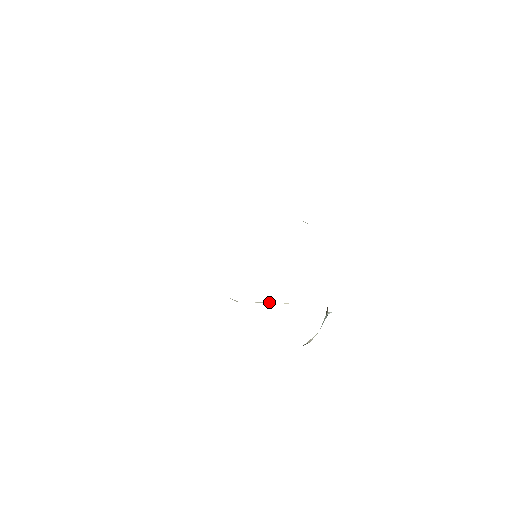
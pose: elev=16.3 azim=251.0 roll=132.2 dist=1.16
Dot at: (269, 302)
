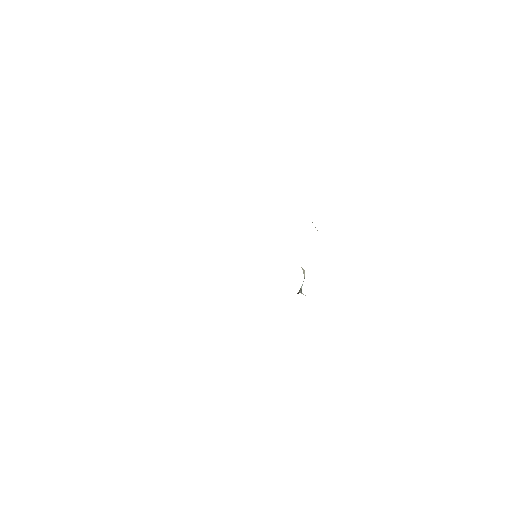
Dot at: occluded
